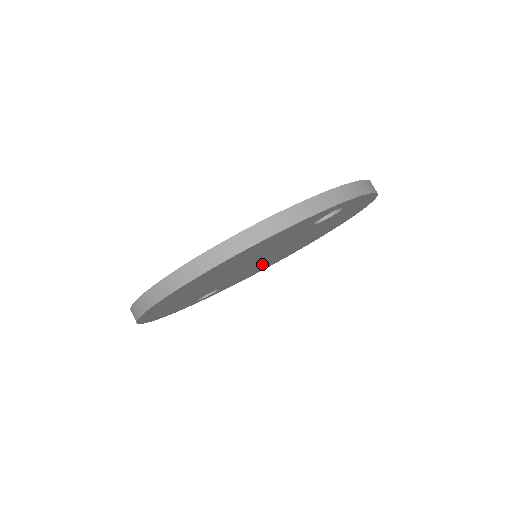
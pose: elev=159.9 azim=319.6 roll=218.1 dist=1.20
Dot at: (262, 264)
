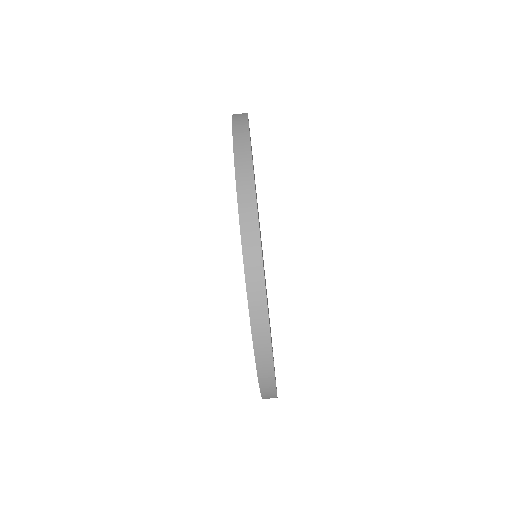
Dot at: occluded
